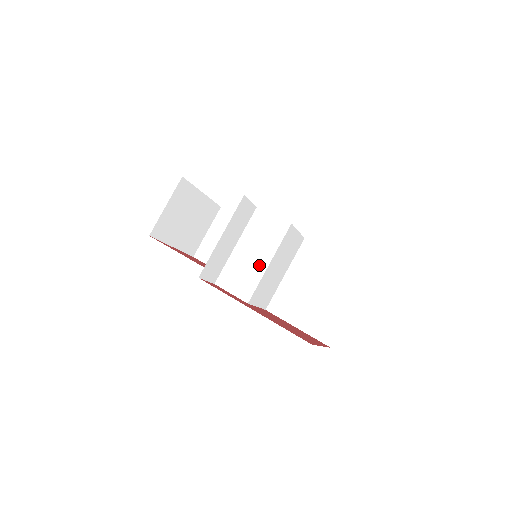
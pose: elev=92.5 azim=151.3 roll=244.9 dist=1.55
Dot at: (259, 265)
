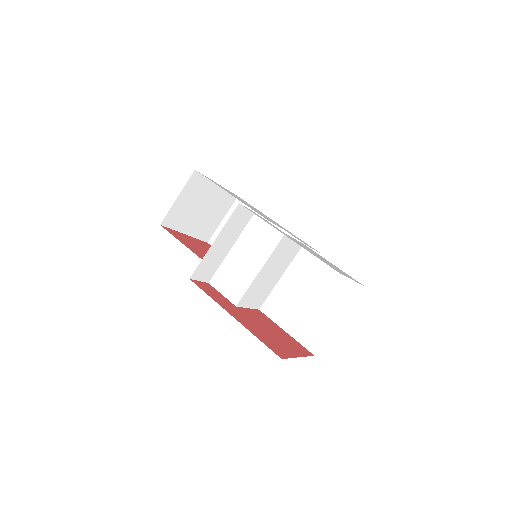
Dot at: (250, 271)
